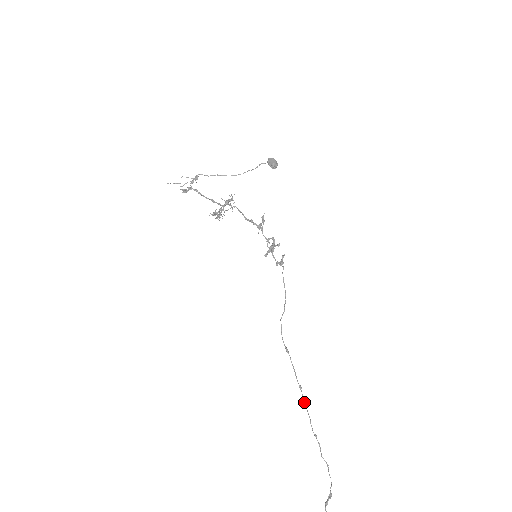
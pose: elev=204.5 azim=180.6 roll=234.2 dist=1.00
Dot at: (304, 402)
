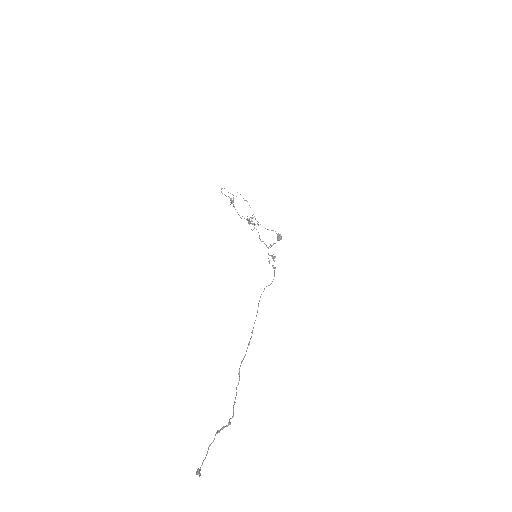
Dot at: occluded
